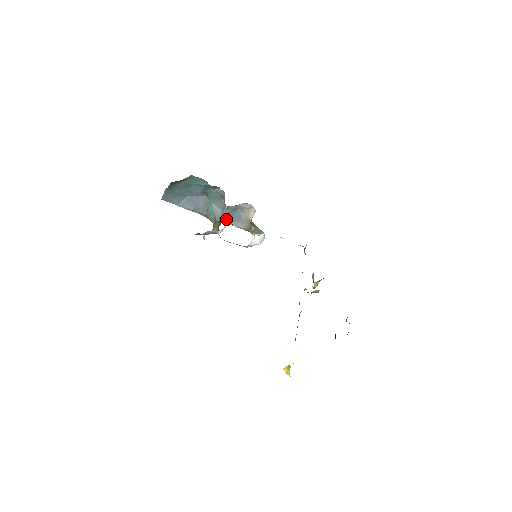
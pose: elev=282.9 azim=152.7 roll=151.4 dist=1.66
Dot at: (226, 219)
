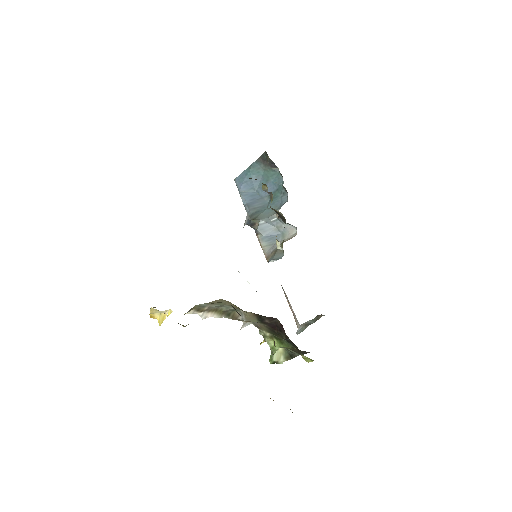
Dot at: (263, 231)
